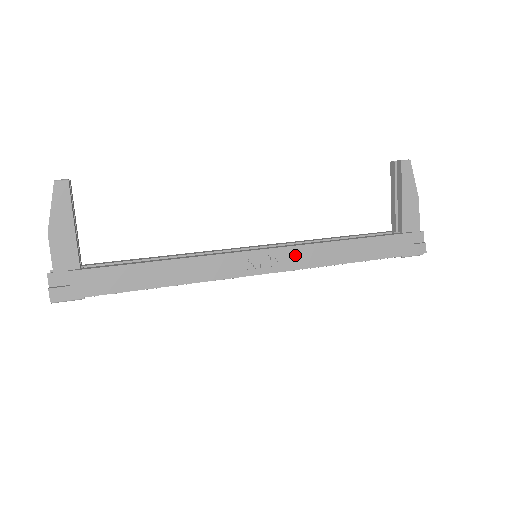
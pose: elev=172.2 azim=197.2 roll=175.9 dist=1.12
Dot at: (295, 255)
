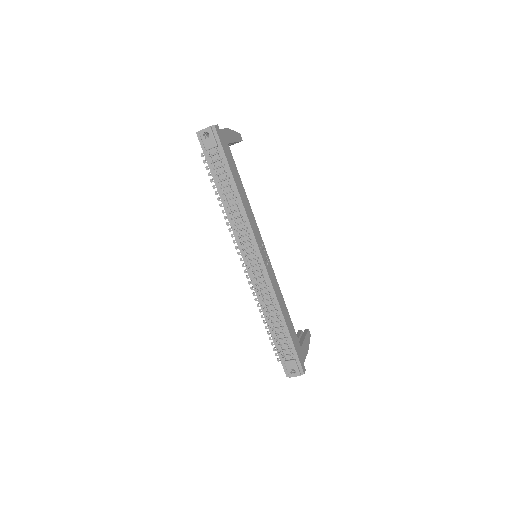
Dot at: (273, 276)
